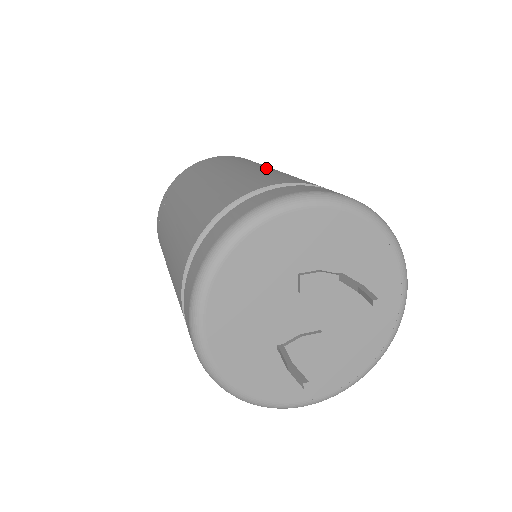
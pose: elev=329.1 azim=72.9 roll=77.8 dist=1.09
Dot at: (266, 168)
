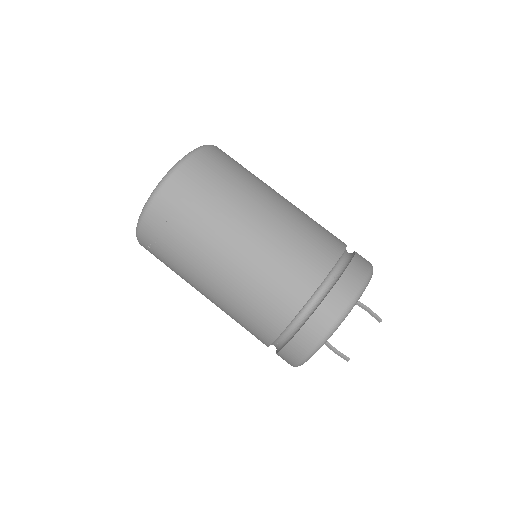
Dot at: (280, 207)
